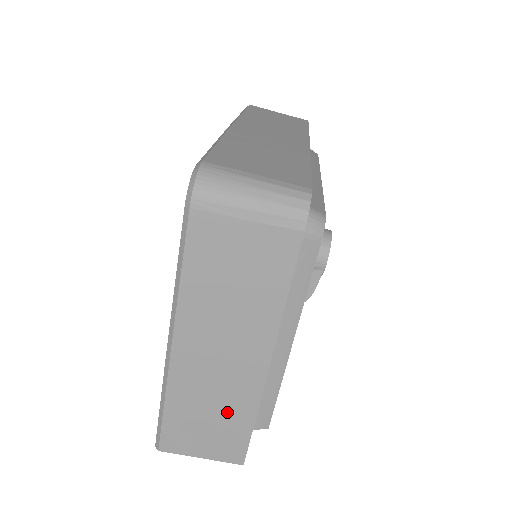
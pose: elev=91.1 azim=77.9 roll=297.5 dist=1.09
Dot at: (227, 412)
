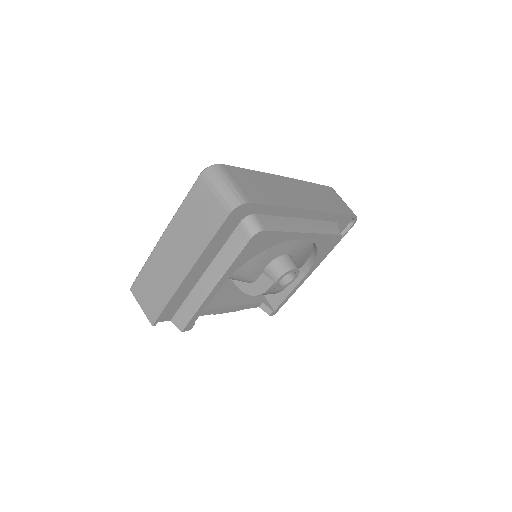
Dot at: (162, 288)
